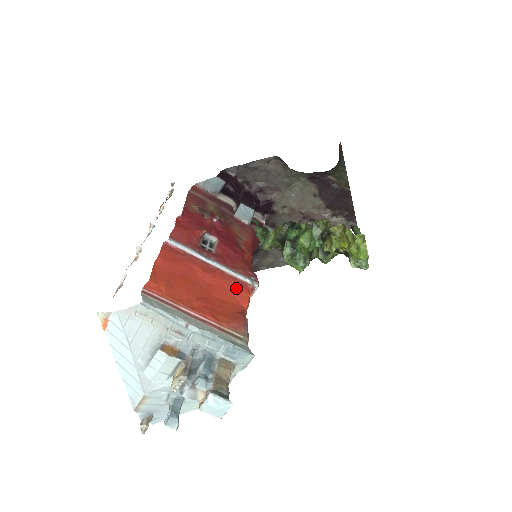
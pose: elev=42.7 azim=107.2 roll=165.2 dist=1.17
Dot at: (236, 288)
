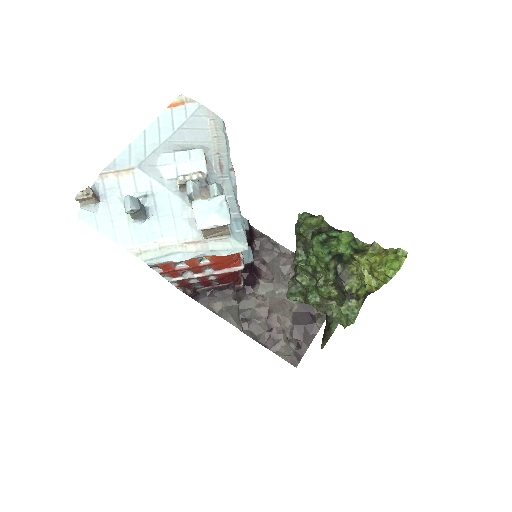
Dot at: occluded
